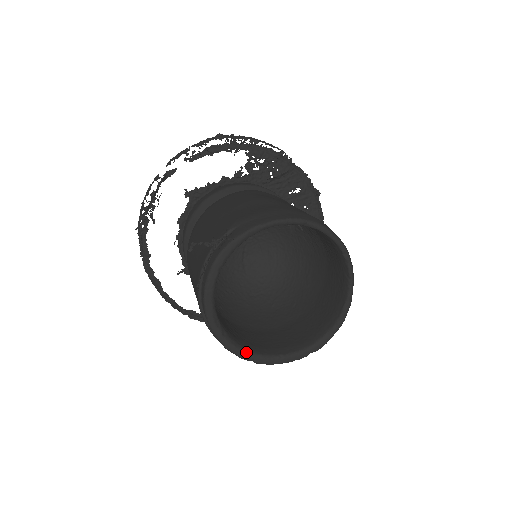
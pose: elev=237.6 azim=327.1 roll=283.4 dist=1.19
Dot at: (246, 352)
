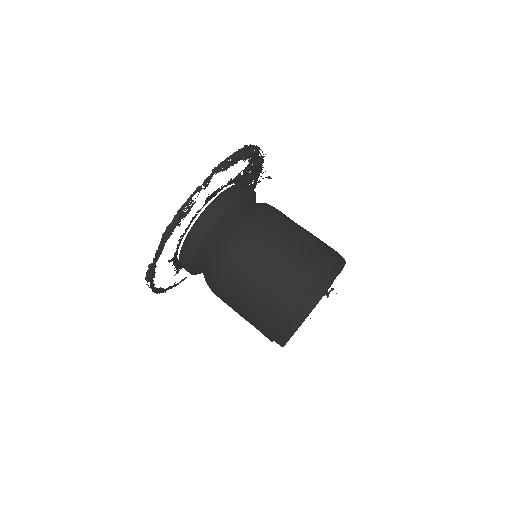
Dot at: occluded
